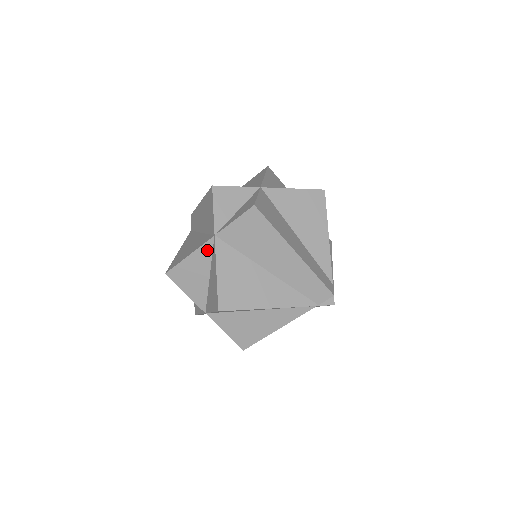
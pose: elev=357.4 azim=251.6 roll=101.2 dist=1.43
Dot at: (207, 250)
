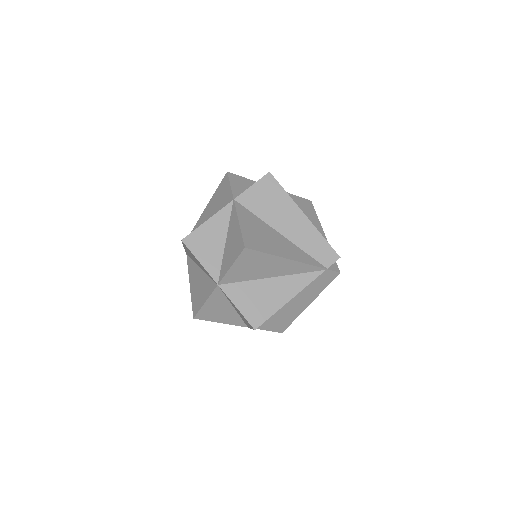
Dot at: (225, 214)
